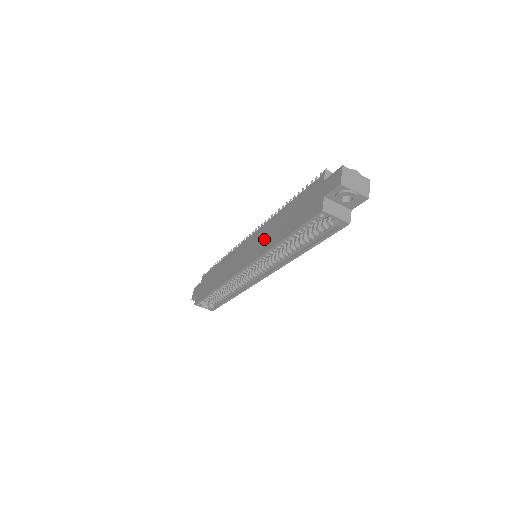
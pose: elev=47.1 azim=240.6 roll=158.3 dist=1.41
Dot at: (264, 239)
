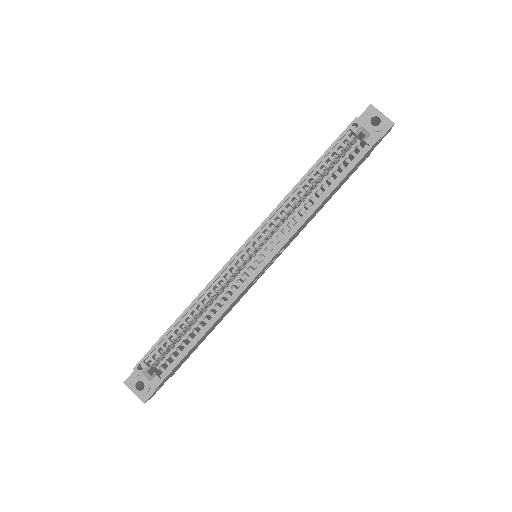
Dot at: occluded
